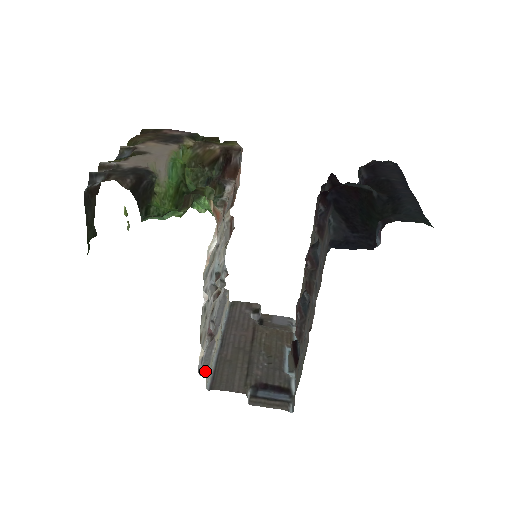
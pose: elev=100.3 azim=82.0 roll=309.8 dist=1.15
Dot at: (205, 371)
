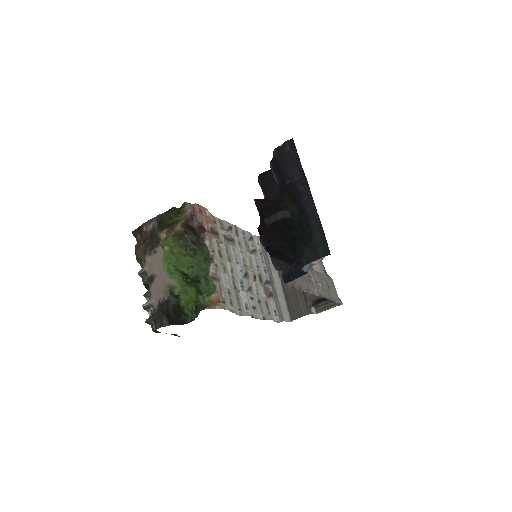
Dot at: (281, 317)
